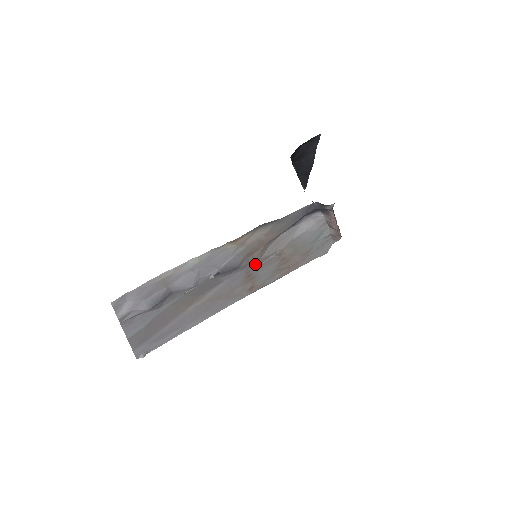
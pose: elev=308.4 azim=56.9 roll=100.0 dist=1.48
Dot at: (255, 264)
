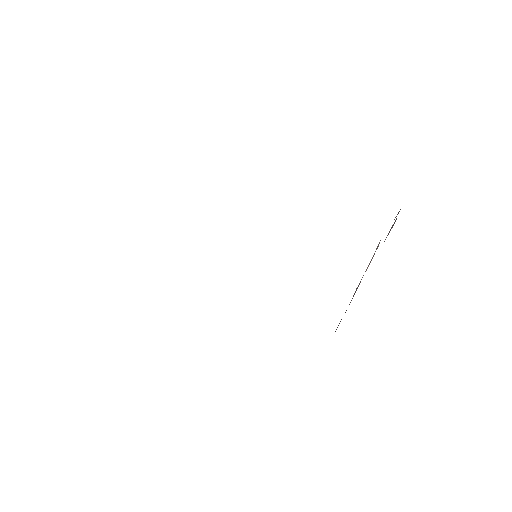
Dot at: occluded
